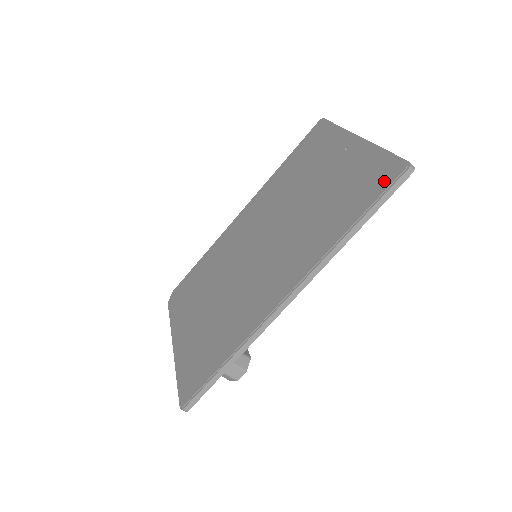
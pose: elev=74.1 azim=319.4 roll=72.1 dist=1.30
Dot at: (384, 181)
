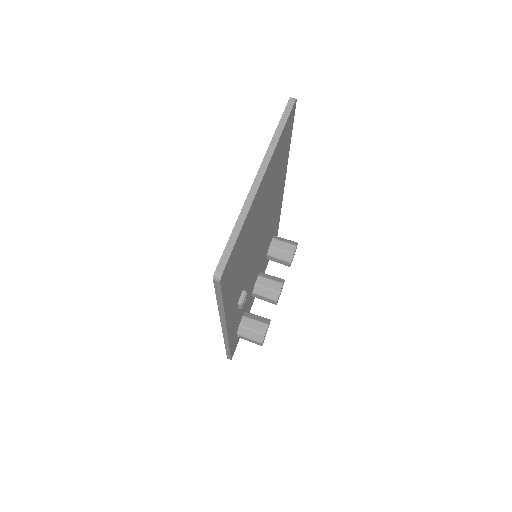
Dot at: occluded
